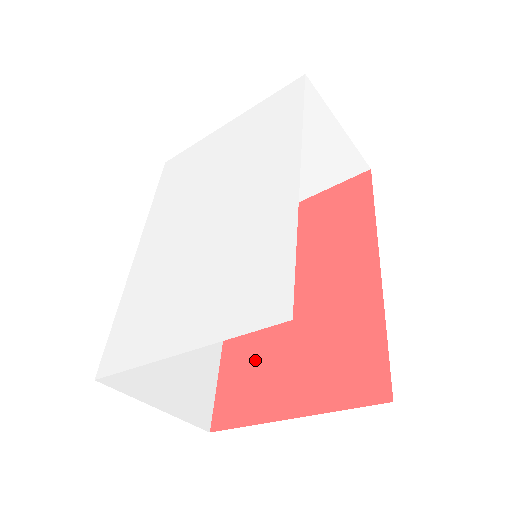
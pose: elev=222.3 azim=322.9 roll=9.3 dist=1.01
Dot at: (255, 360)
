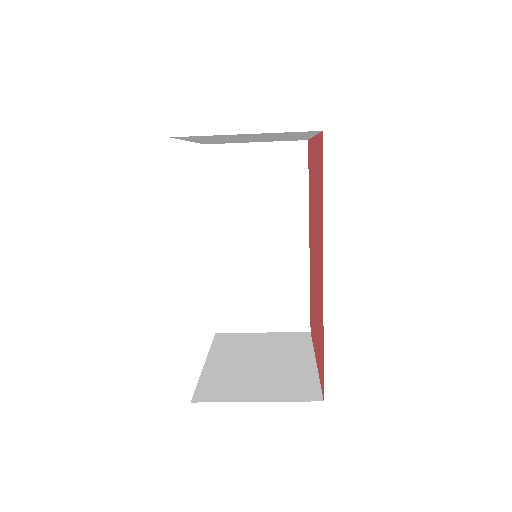
Dot at: (312, 299)
